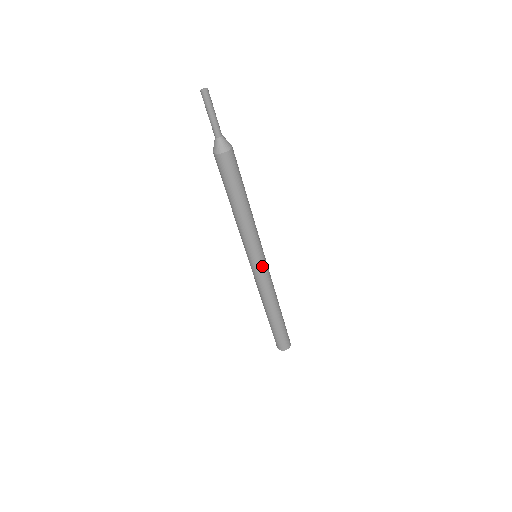
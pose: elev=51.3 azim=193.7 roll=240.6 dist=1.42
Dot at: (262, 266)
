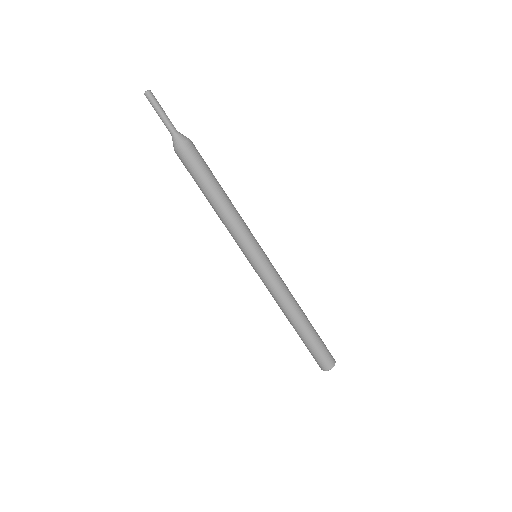
Dot at: (260, 267)
